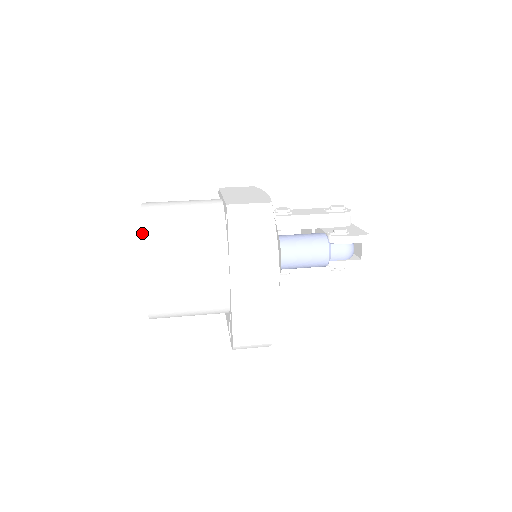
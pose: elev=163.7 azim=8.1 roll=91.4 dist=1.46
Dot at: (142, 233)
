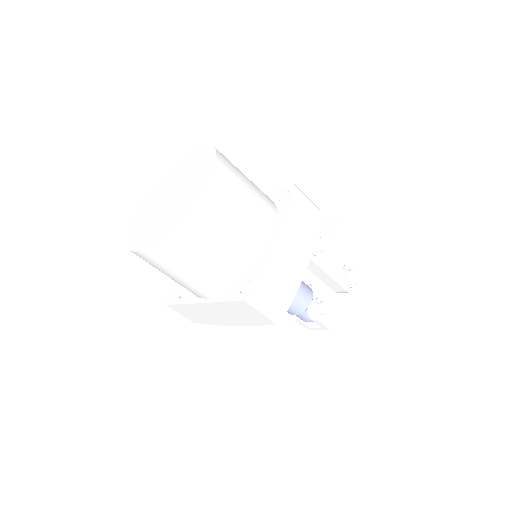
Dot at: (173, 231)
